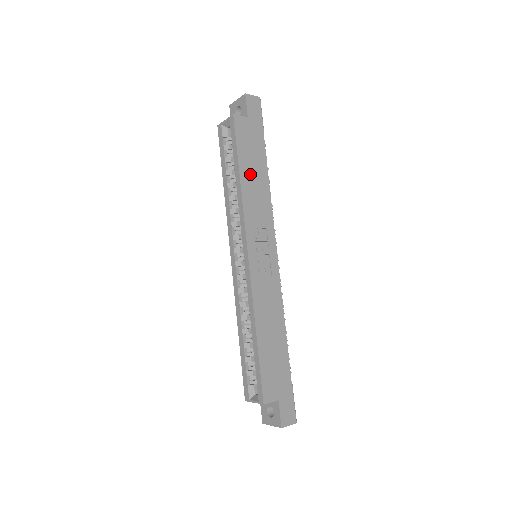
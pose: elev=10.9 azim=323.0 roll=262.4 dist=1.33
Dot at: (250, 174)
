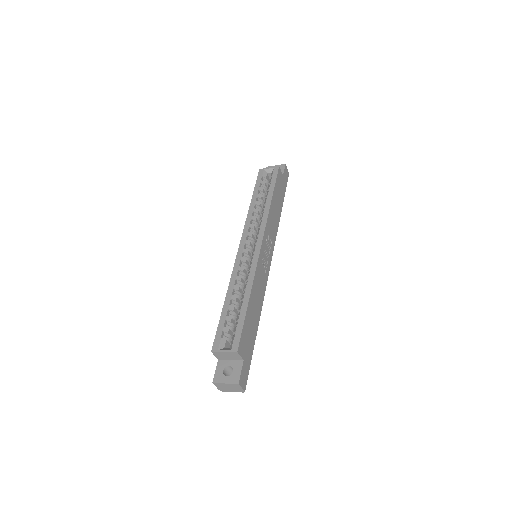
Dot at: (275, 204)
